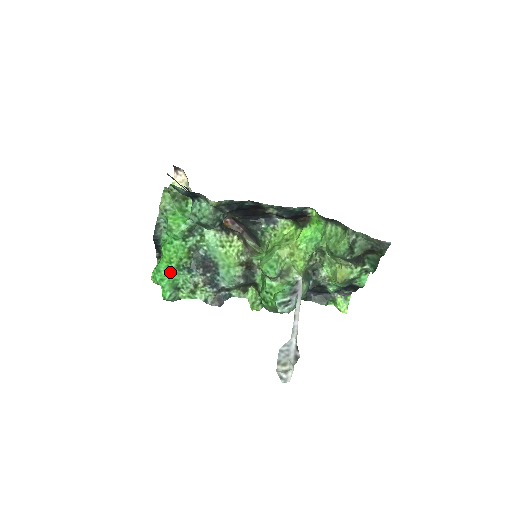
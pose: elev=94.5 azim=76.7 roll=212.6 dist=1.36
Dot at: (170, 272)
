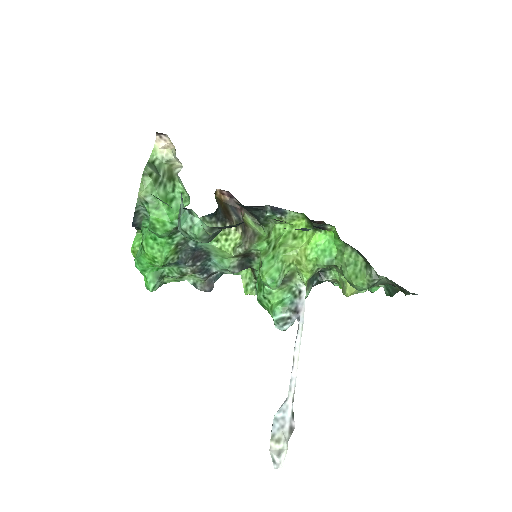
Dot at: (154, 266)
